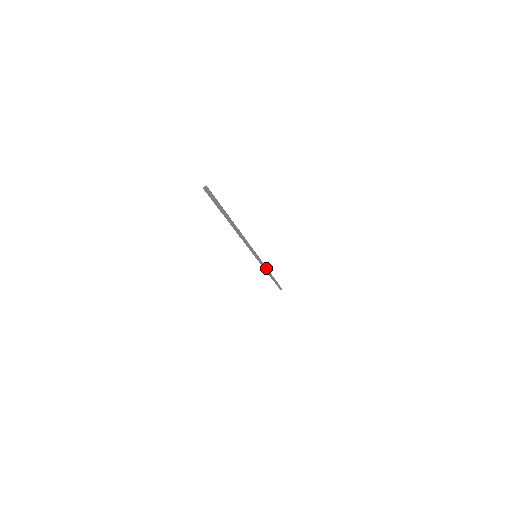
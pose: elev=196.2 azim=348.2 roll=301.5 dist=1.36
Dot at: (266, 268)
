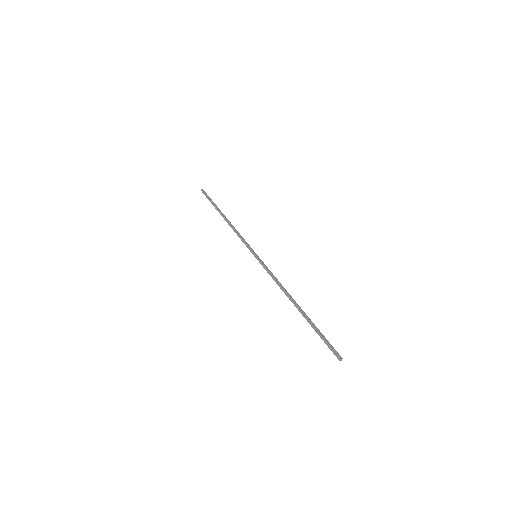
Dot at: (238, 234)
